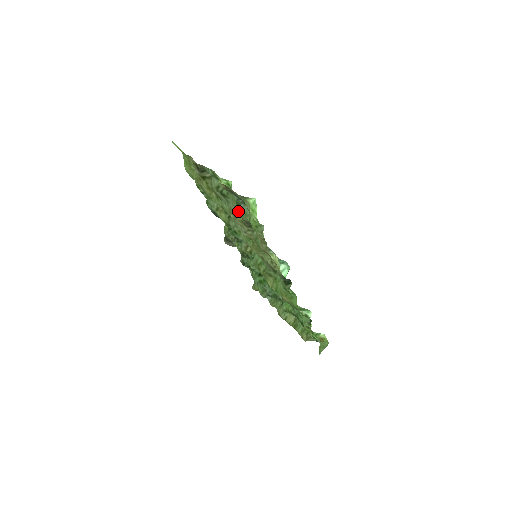
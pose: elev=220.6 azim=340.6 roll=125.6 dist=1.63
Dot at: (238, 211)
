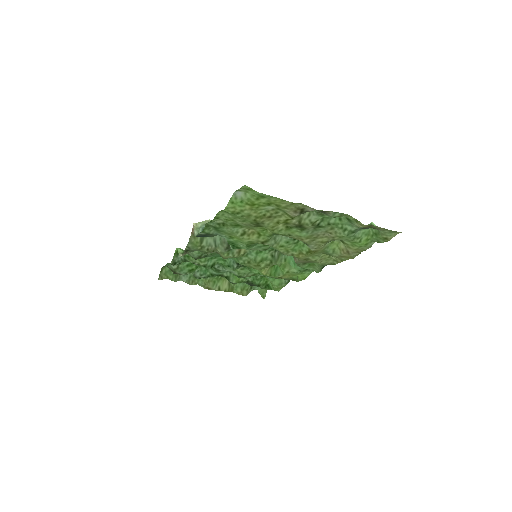
Dot at: (344, 237)
